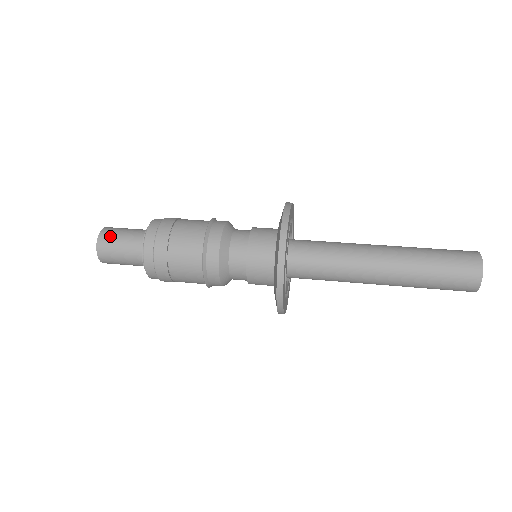
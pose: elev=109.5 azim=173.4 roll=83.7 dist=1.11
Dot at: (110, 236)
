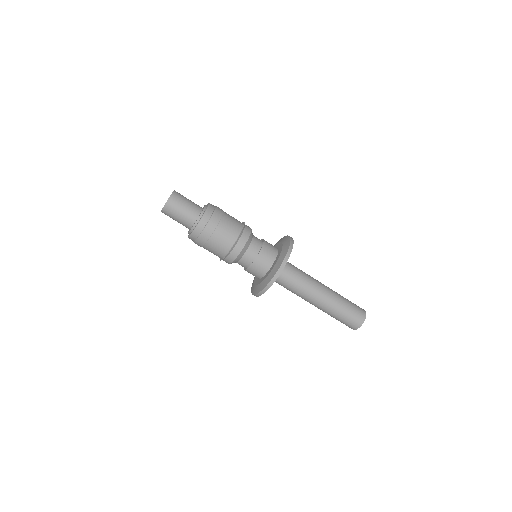
Dot at: (175, 205)
